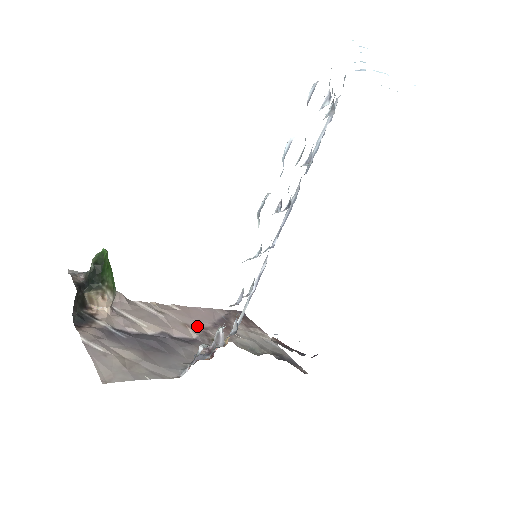
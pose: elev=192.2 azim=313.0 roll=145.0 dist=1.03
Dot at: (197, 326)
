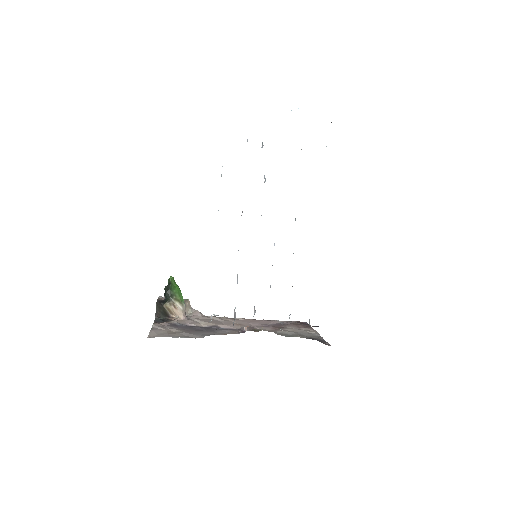
Dot at: (248, 325)
